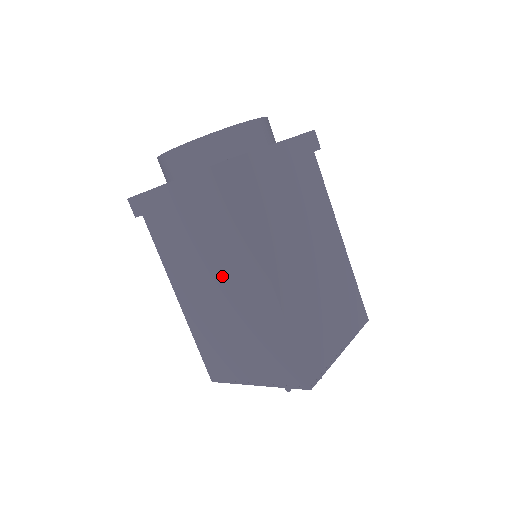
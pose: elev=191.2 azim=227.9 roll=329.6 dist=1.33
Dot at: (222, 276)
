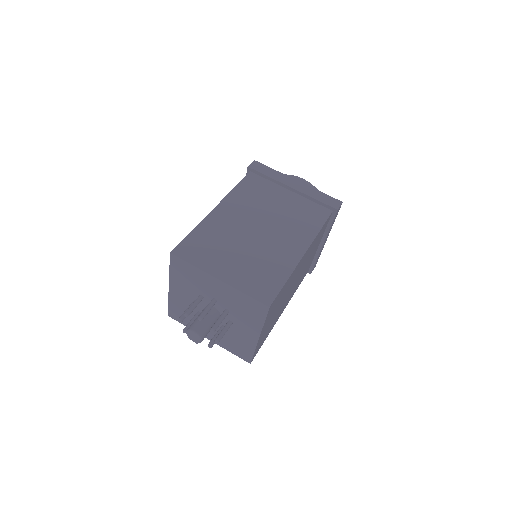
Dot at: occluded
